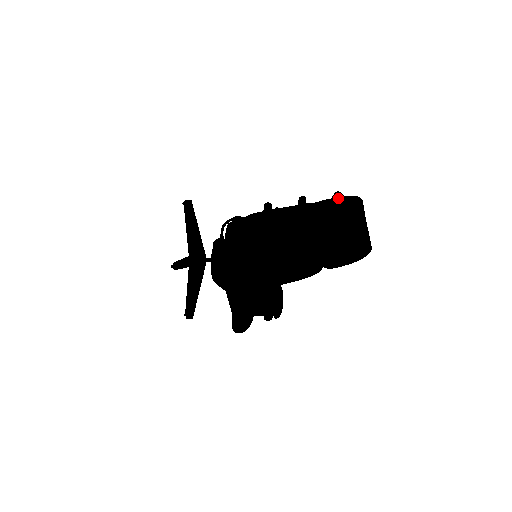
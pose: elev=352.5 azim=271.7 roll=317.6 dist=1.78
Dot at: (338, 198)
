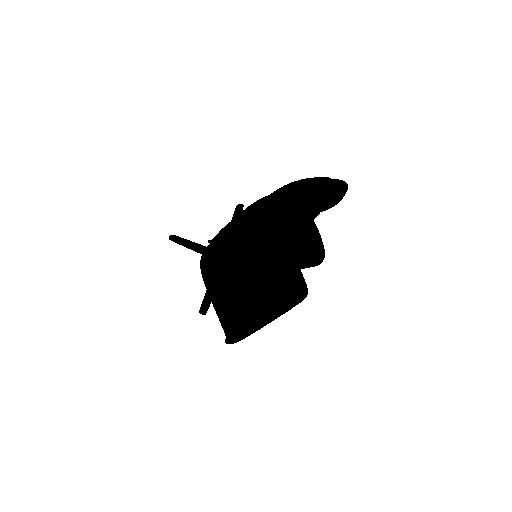
Dot at: (309, 178)
